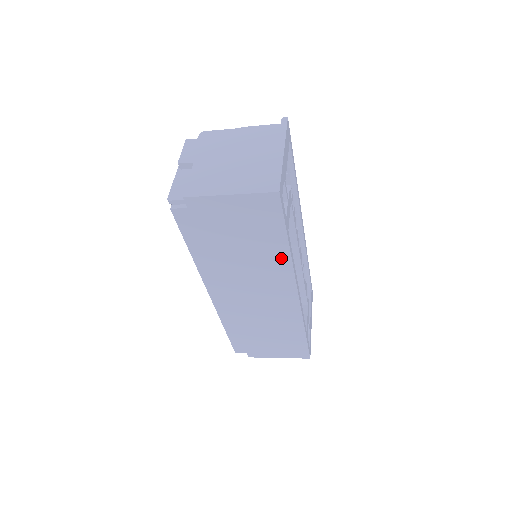
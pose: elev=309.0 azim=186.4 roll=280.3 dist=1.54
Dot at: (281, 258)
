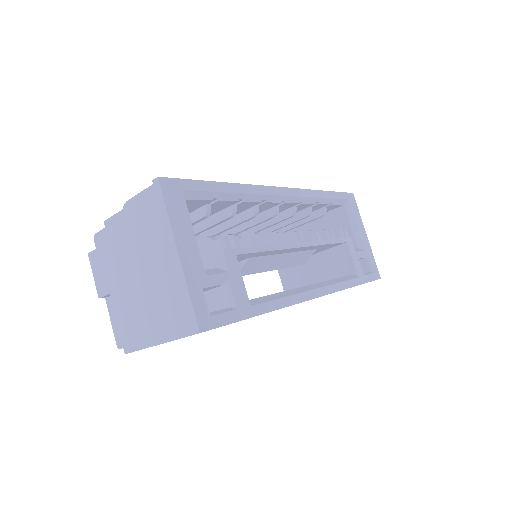
Dot at: occluded
